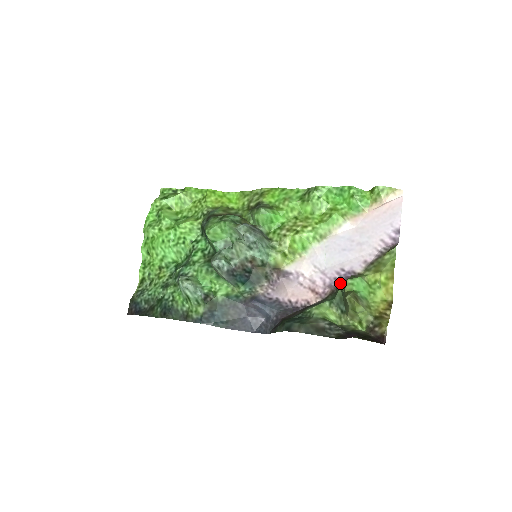
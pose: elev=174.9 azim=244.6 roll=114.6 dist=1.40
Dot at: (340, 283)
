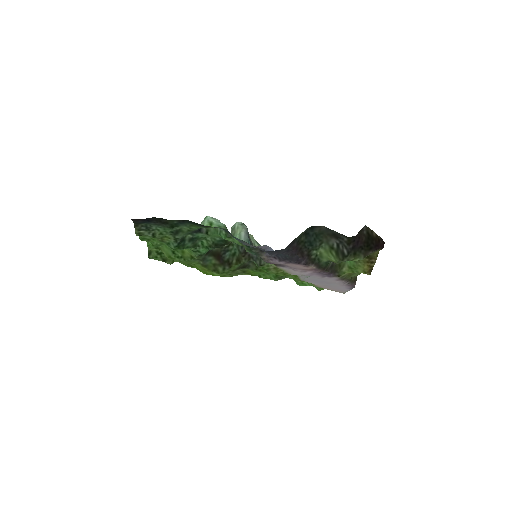
Dot at: (327, 272)
